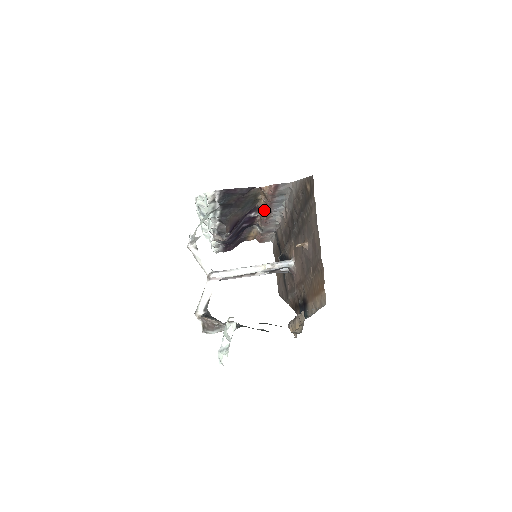
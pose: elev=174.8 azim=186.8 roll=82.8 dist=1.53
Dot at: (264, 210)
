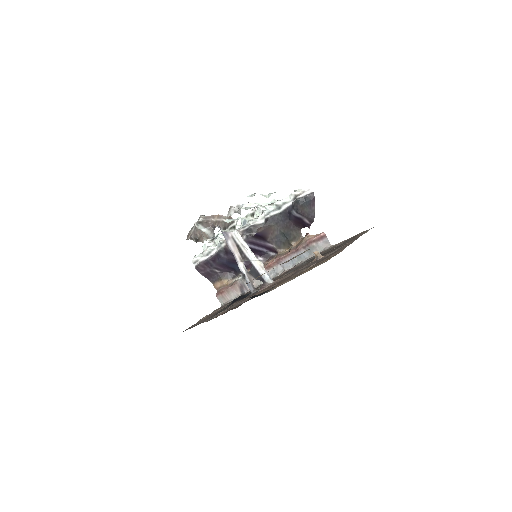
Dot at: (280, 256)
